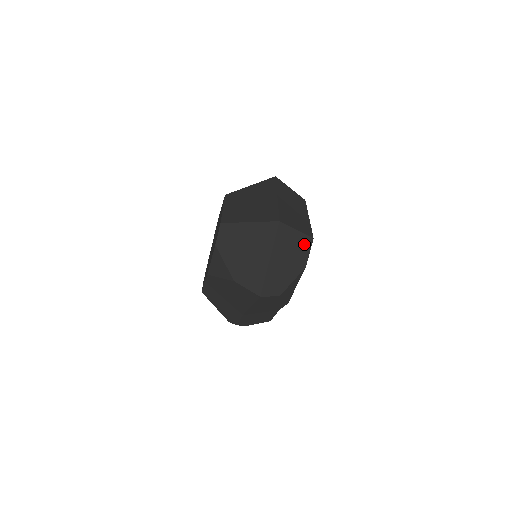
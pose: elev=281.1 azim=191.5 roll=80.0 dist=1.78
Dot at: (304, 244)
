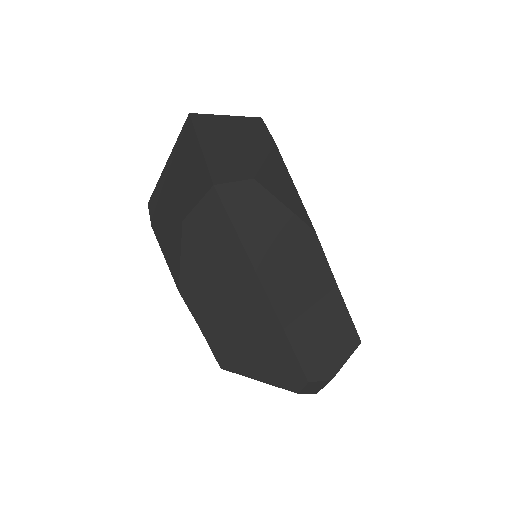
Dot at: (250, 125)
